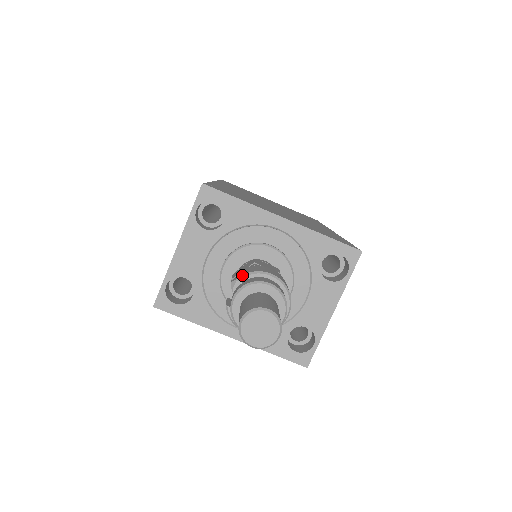
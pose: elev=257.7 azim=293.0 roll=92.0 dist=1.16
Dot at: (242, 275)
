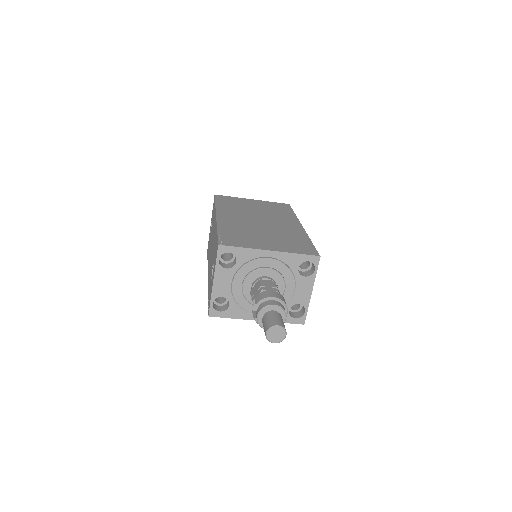
Dot at: (258, 302)
